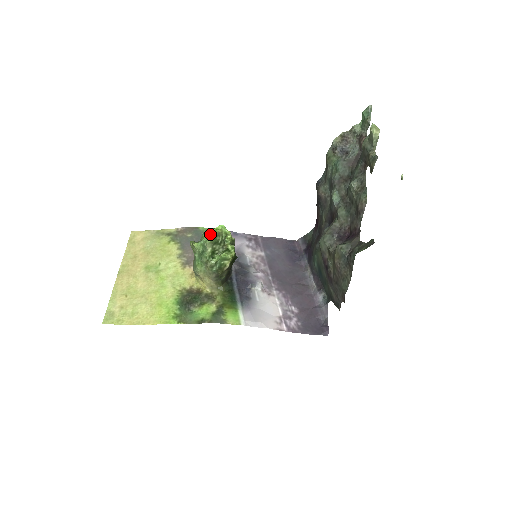
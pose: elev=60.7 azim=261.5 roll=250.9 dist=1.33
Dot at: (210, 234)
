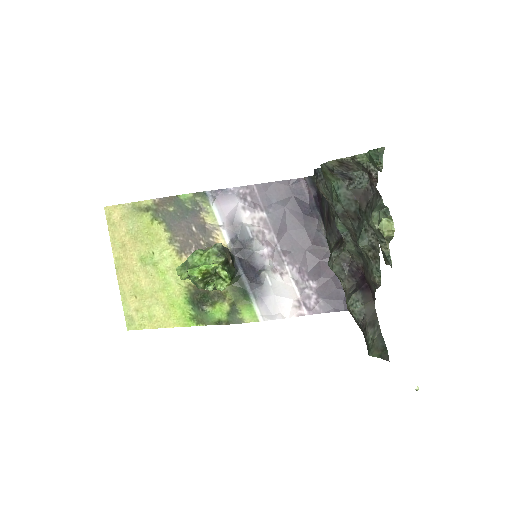
Dot at: (195, 275)
